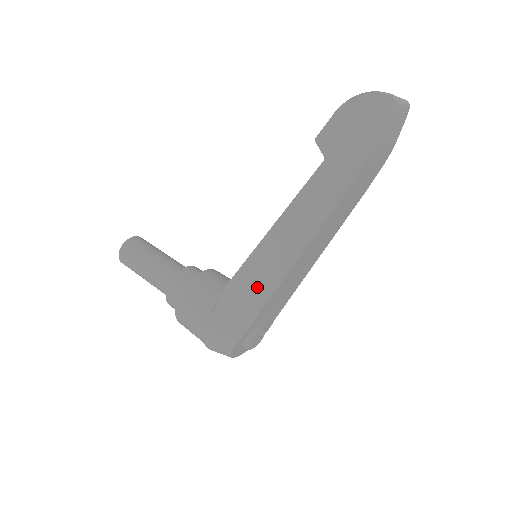
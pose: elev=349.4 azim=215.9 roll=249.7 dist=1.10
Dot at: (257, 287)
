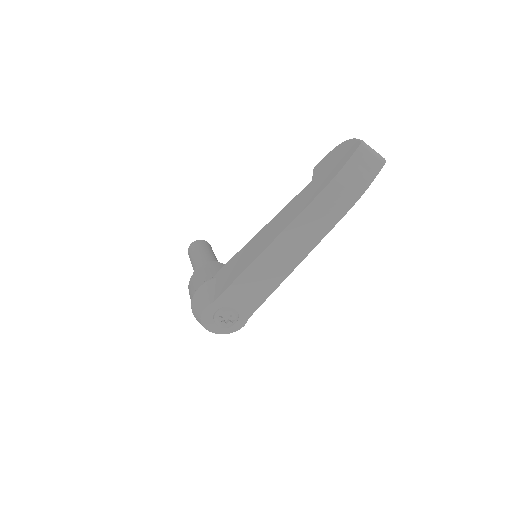
Dot at: (238, 266)
